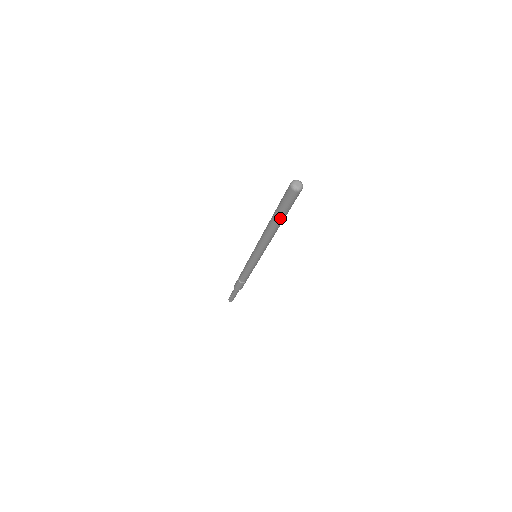
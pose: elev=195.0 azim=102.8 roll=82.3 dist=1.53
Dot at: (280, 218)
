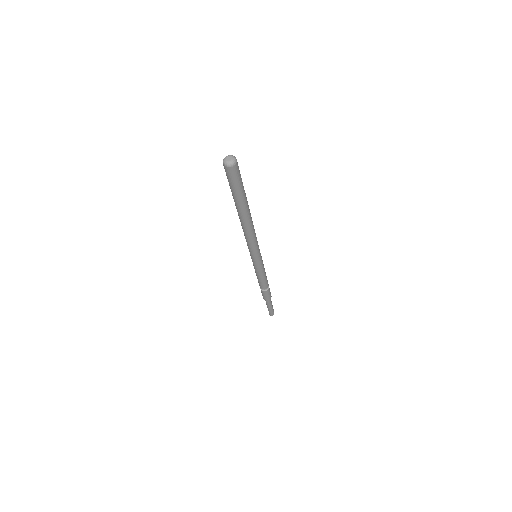
Dot at: (238, 203)
